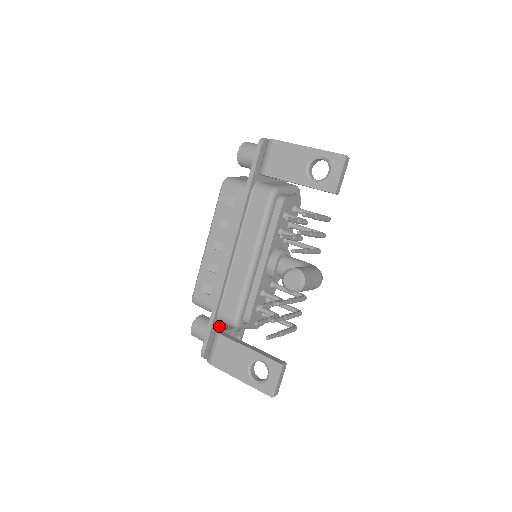
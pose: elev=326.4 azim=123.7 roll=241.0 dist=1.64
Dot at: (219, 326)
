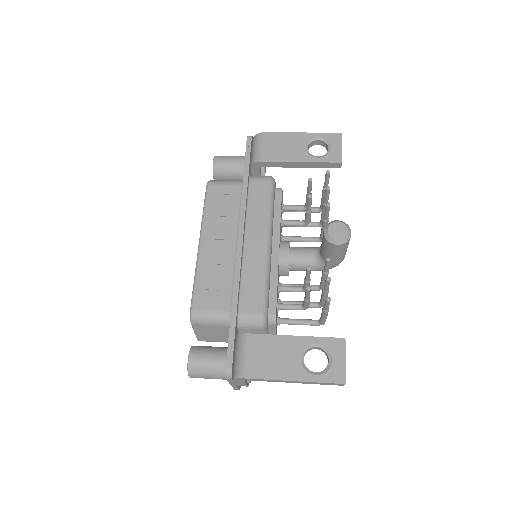
Dot at: (236, 336)
